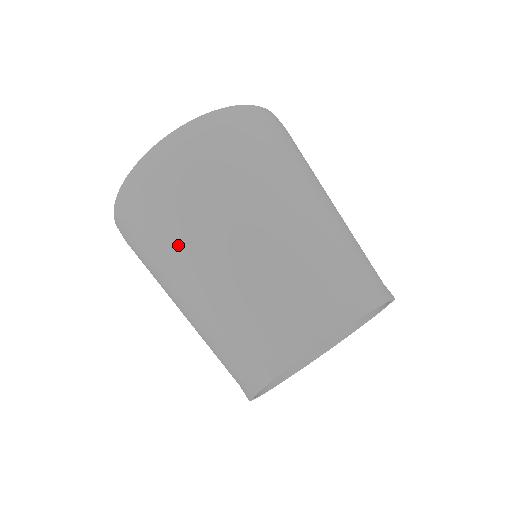
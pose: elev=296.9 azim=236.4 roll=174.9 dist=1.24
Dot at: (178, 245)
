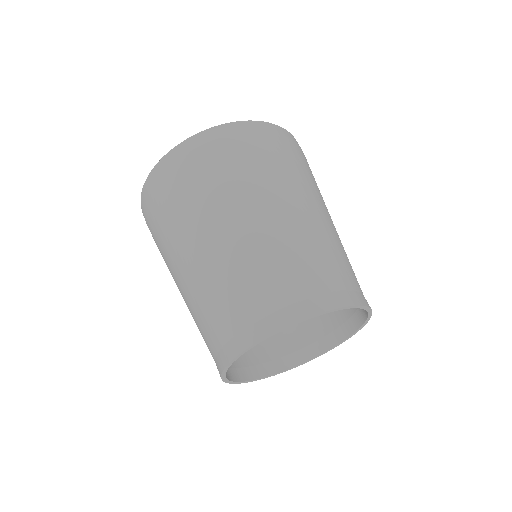
Dot at: (182, 228)
